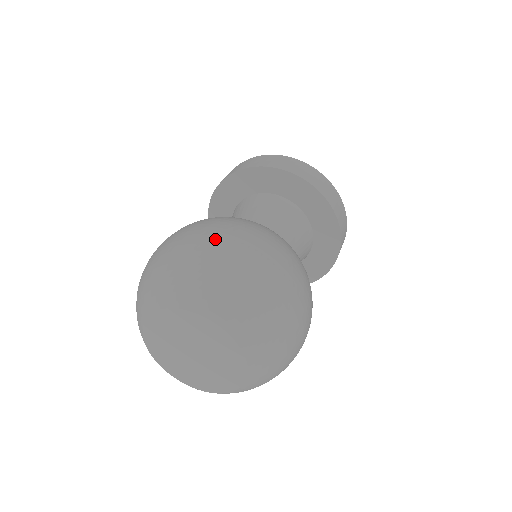
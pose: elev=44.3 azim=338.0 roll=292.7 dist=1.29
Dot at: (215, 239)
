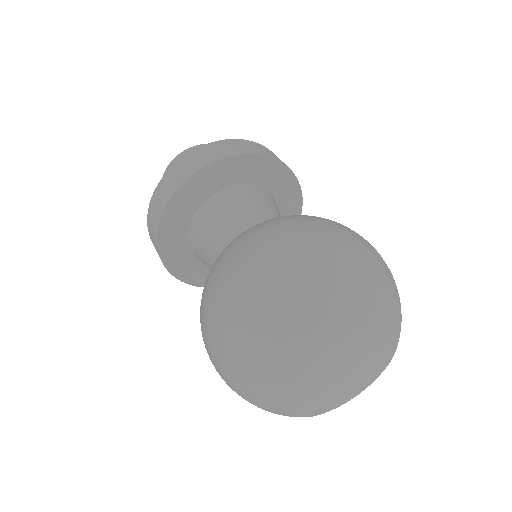
Dot at: (222, 324)
